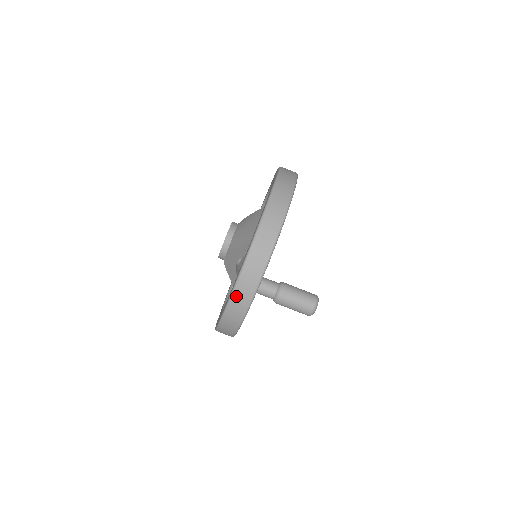
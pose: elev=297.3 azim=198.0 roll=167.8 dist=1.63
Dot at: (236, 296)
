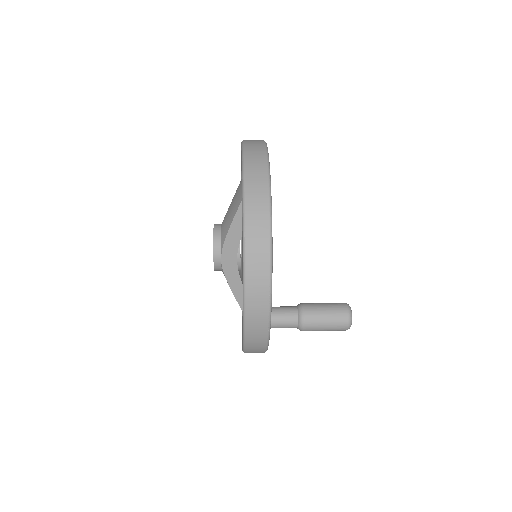
Dot at: (250, 236)
